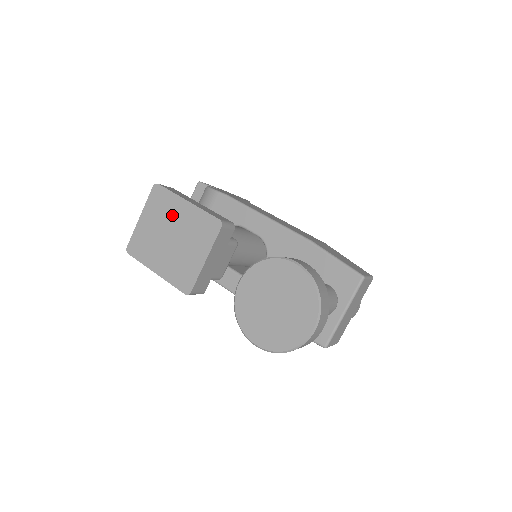
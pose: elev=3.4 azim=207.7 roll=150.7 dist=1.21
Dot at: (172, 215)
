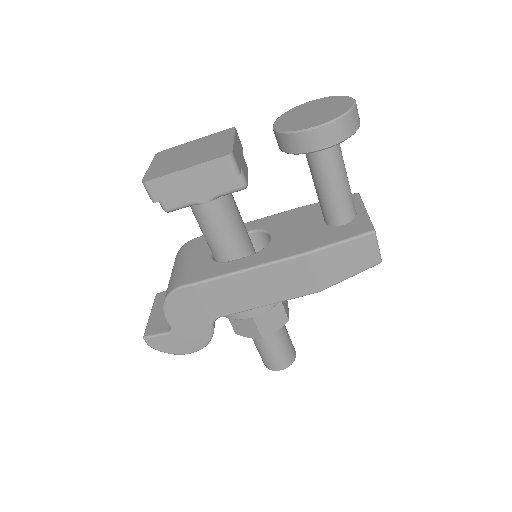
Dot at: (184, 149)
